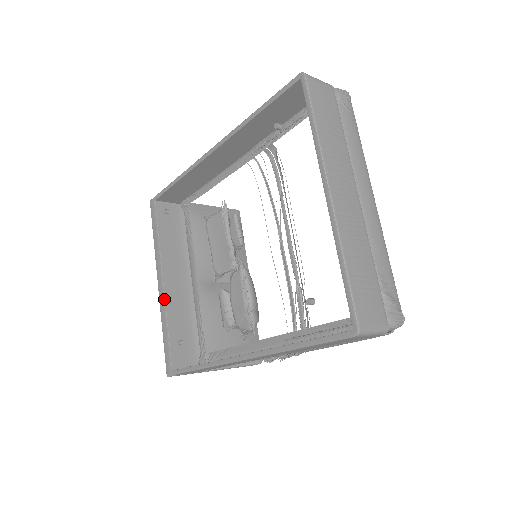
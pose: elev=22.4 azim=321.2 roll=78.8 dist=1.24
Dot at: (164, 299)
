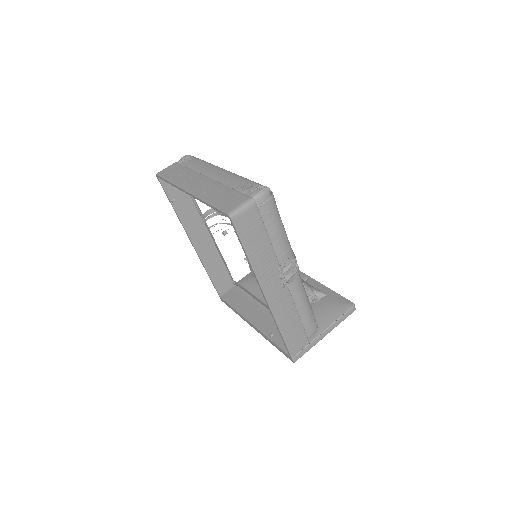
Dot at: (258, 330)
